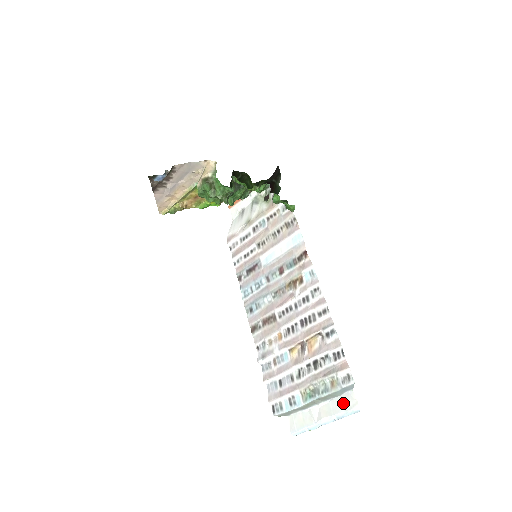
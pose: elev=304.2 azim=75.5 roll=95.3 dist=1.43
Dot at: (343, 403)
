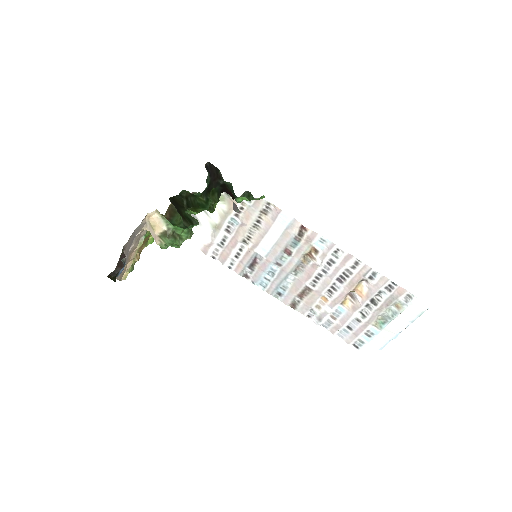
Dot at: (411, 311)
